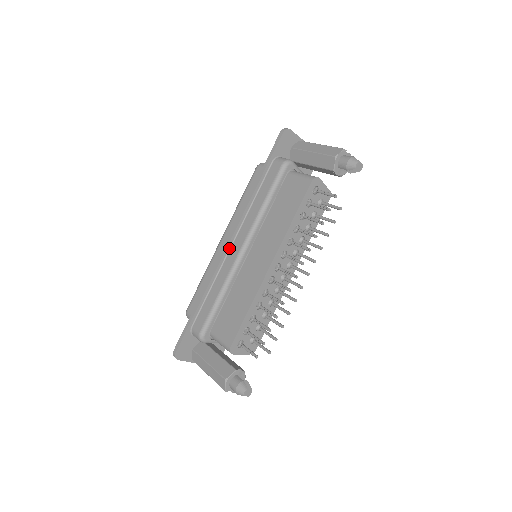
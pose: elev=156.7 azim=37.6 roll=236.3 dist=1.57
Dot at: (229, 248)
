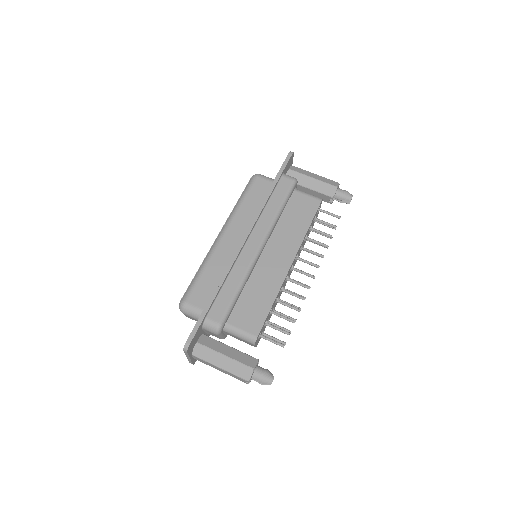
Dot at: (245, 243)
